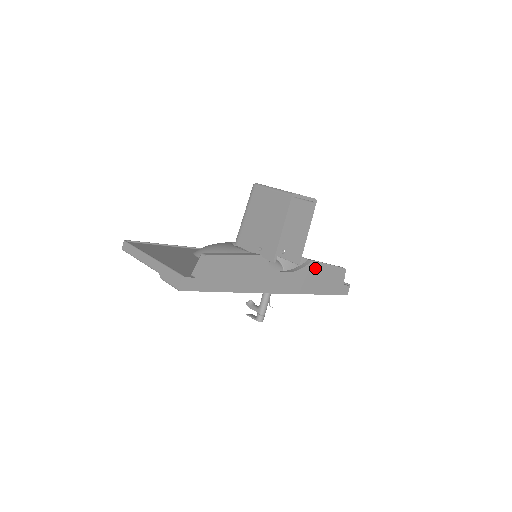
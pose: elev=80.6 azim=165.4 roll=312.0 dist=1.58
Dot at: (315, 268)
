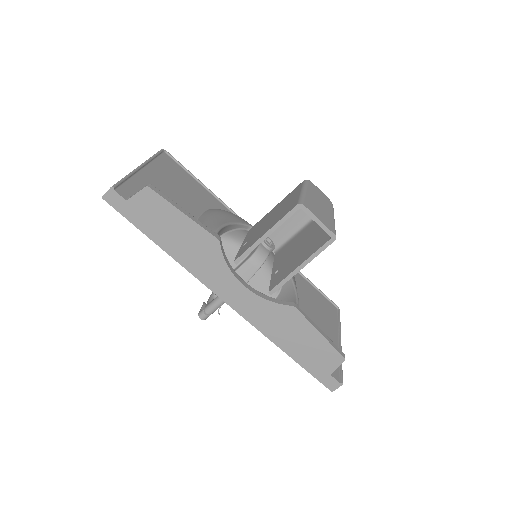
Dot at: (294, 318)
